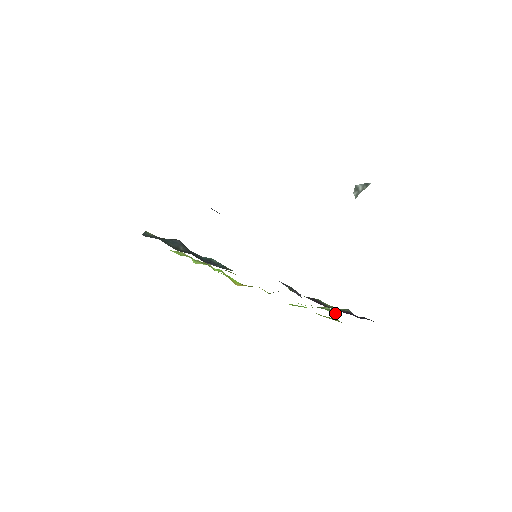
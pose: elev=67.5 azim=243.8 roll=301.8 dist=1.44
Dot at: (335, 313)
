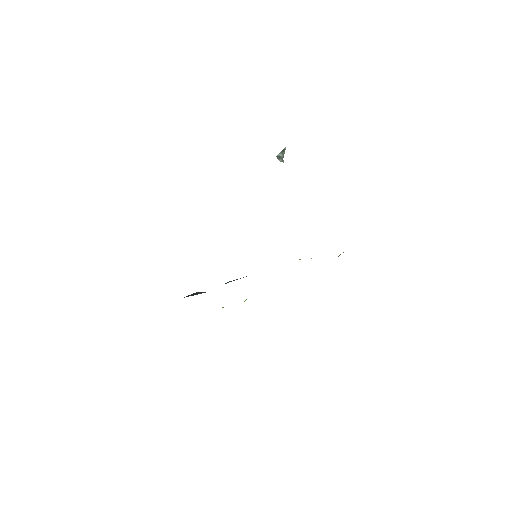
Dot at: occluded
